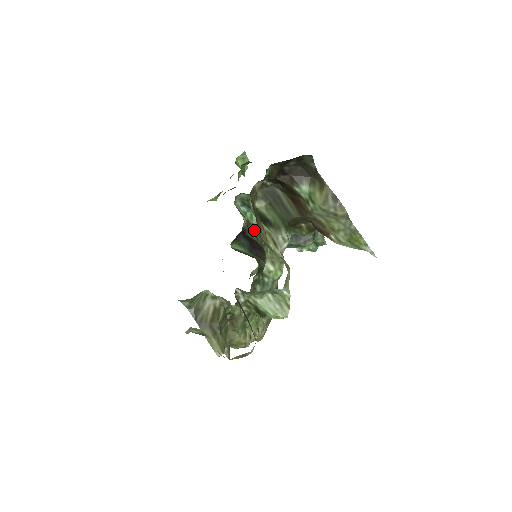
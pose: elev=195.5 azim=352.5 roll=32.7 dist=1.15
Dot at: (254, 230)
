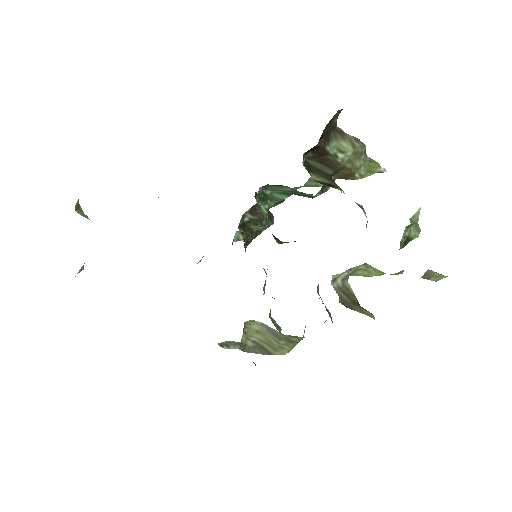
Dot at: (265, 224)
